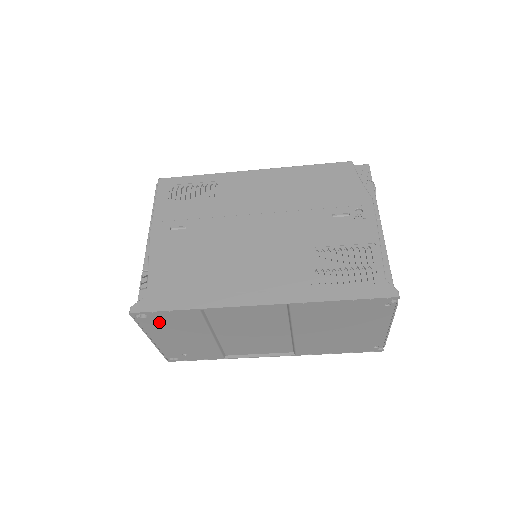
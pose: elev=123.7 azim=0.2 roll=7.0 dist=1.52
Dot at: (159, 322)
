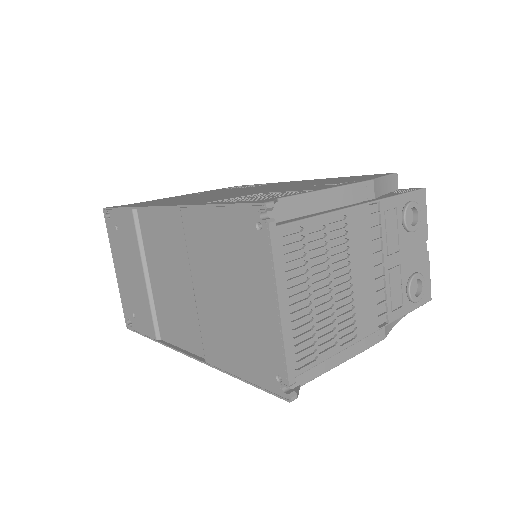
Dot at: (116, 231)
